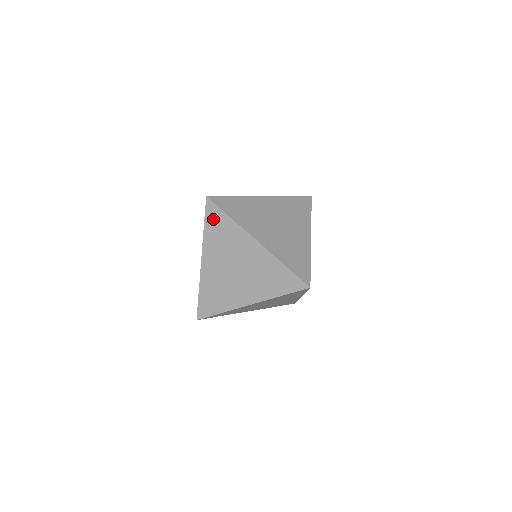
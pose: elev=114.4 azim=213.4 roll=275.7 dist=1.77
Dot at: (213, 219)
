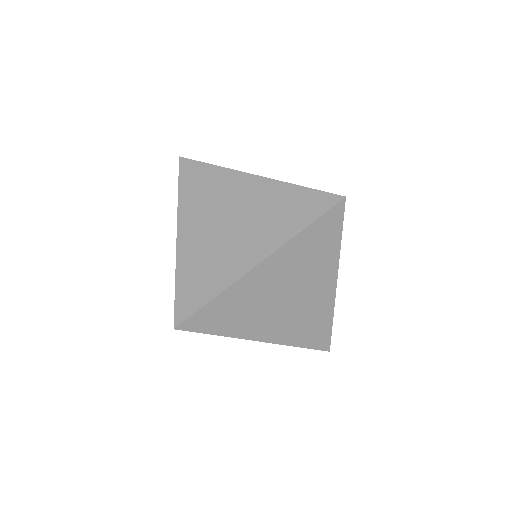
Dot at: occluded
